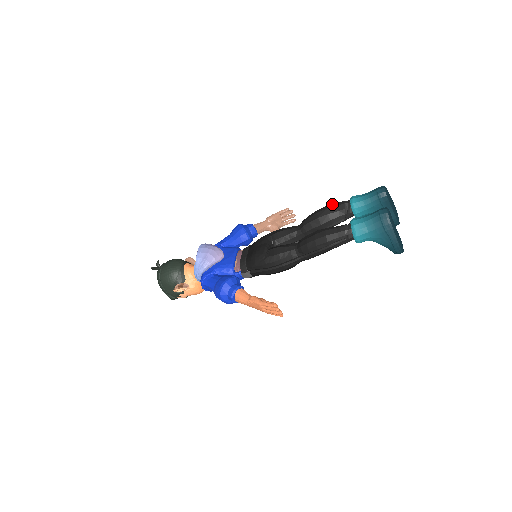
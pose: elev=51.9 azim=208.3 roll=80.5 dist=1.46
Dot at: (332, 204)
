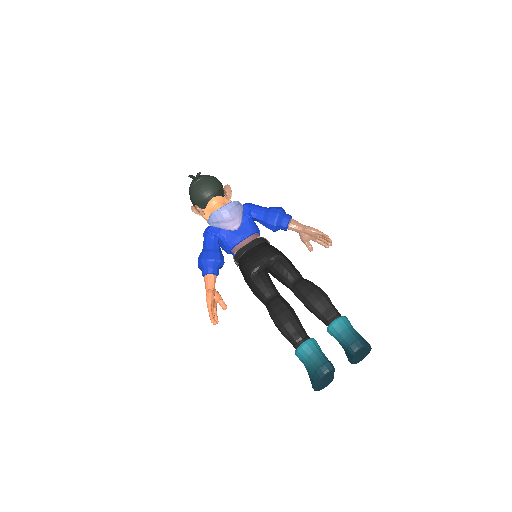
Dot at: (327, 301)
